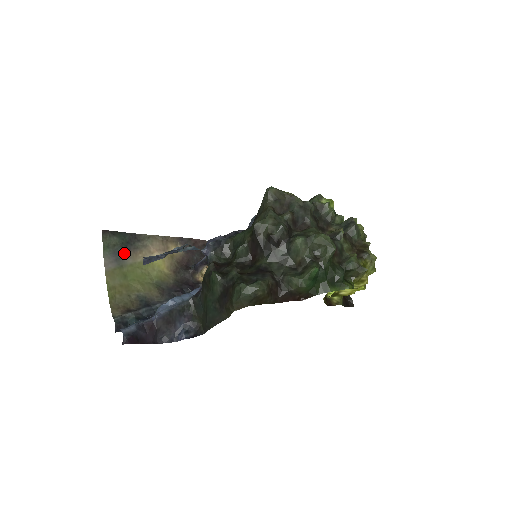
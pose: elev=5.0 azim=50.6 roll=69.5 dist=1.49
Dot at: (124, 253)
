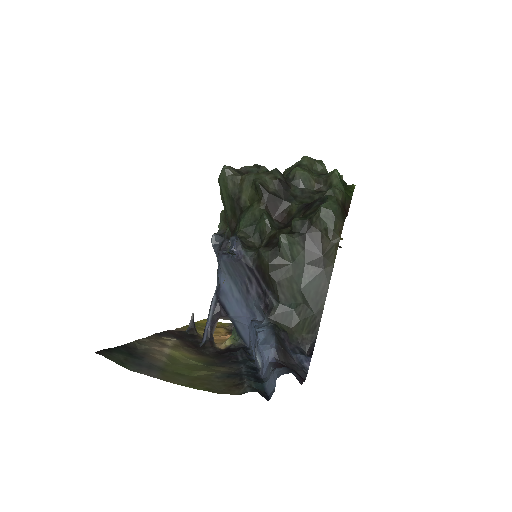
Dot at: (144, 361)
